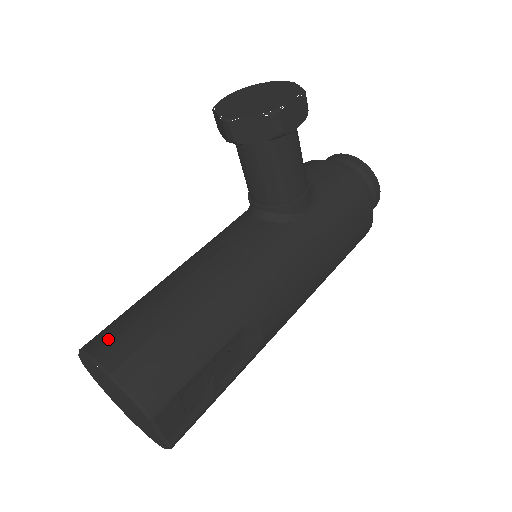
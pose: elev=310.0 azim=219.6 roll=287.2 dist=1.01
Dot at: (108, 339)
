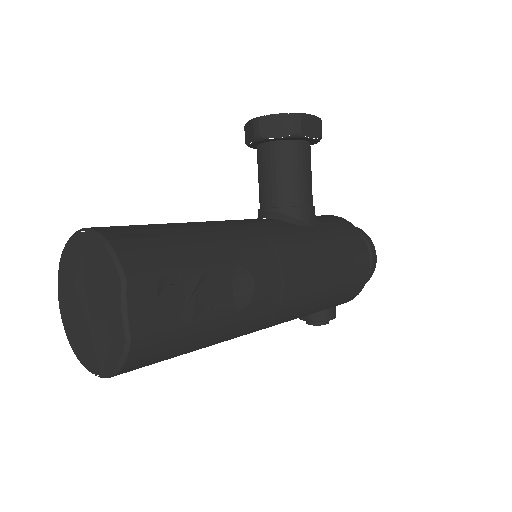
Dot at: occluded
